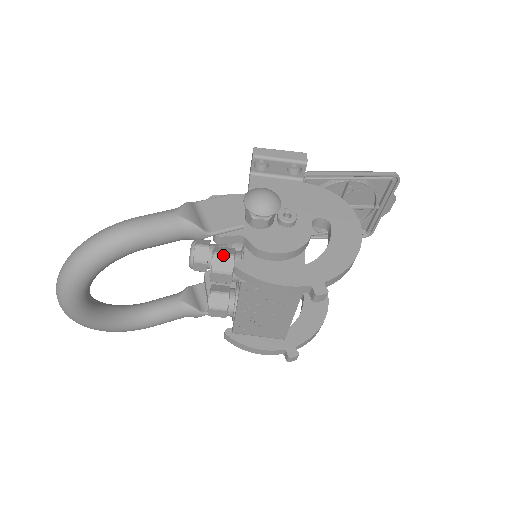
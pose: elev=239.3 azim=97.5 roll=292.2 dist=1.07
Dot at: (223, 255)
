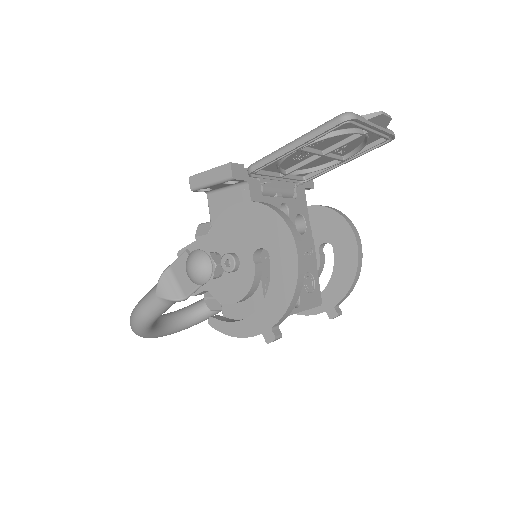
Dot at: (210, 299)
